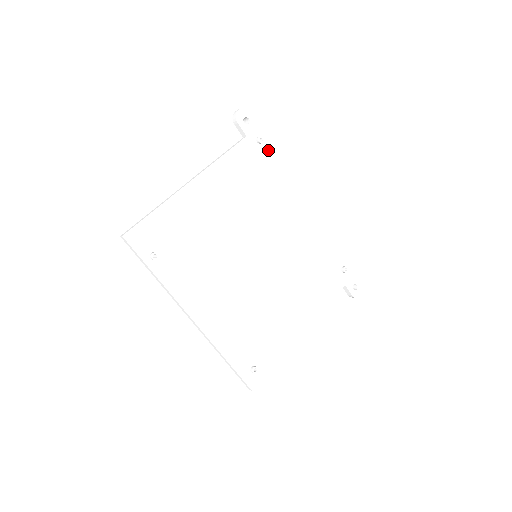
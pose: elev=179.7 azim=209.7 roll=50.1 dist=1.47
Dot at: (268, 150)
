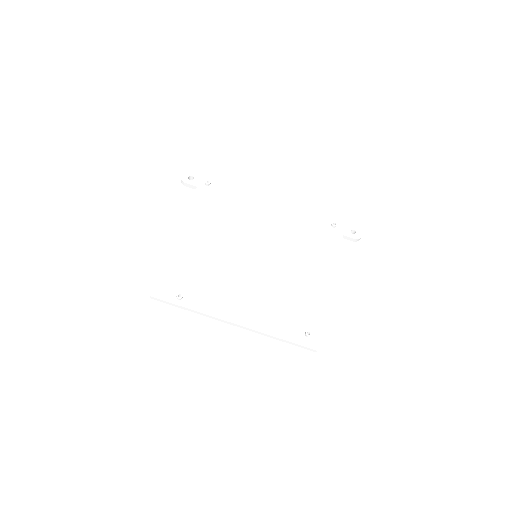
Dot at: (218, 185)
